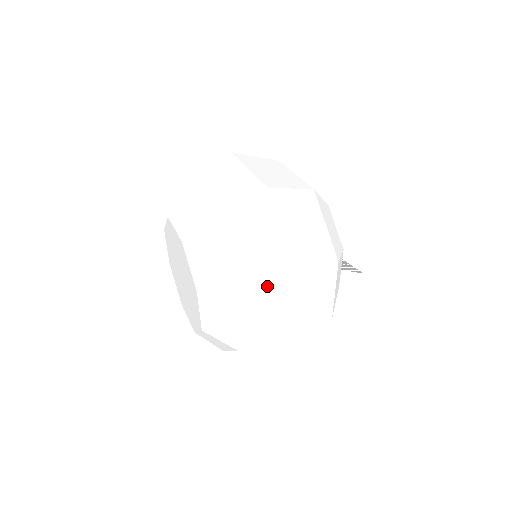
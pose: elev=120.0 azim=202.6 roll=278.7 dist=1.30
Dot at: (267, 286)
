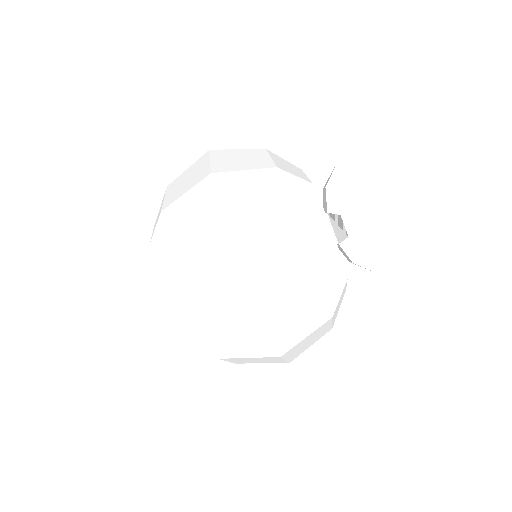
Dot at: (249, 357)
